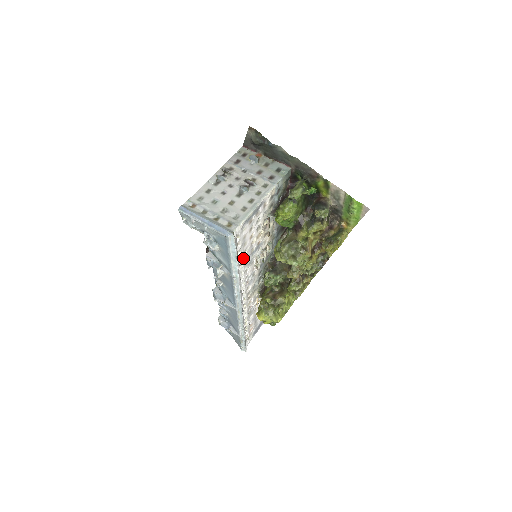
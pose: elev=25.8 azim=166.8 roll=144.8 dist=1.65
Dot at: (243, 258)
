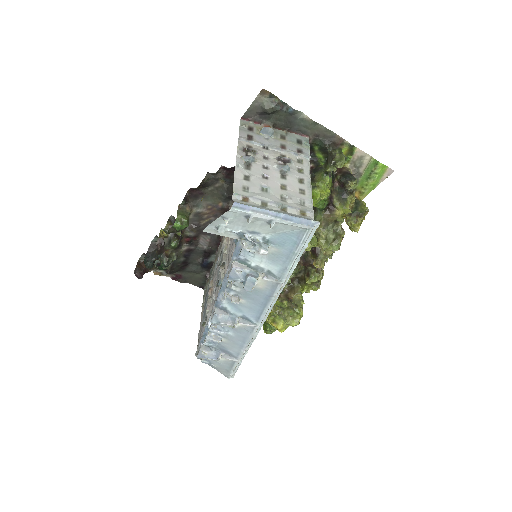
Dot at: occluded
